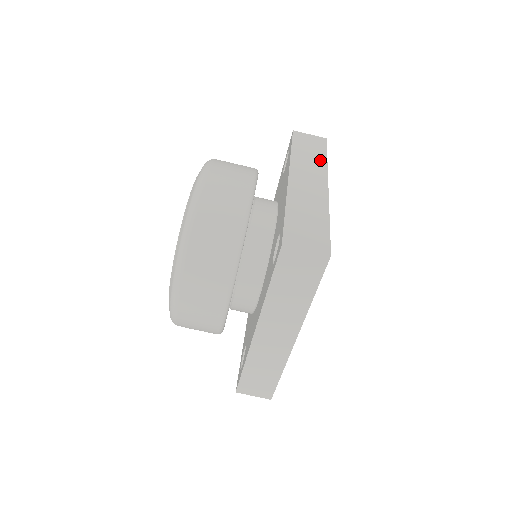
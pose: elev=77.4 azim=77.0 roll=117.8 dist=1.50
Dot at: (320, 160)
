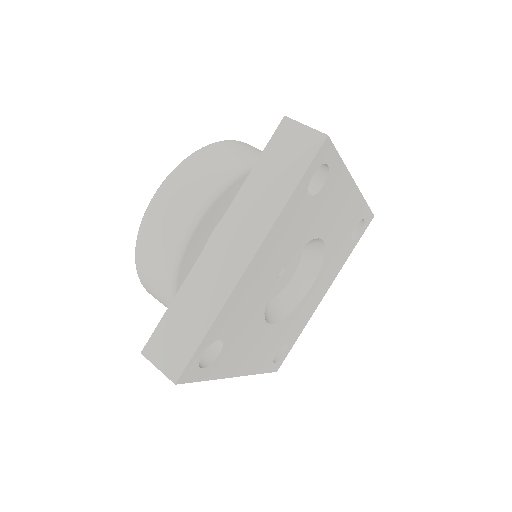
Dot at: occluded
